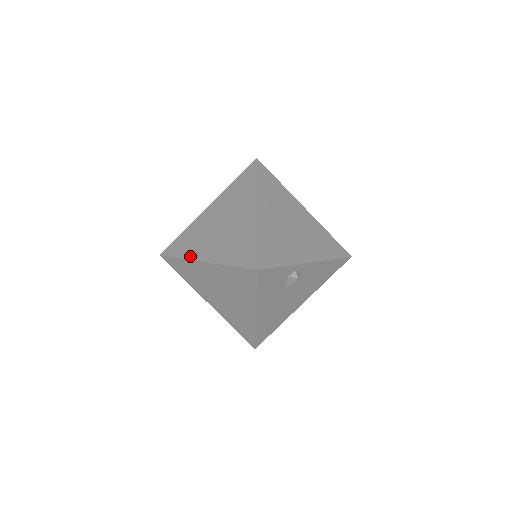
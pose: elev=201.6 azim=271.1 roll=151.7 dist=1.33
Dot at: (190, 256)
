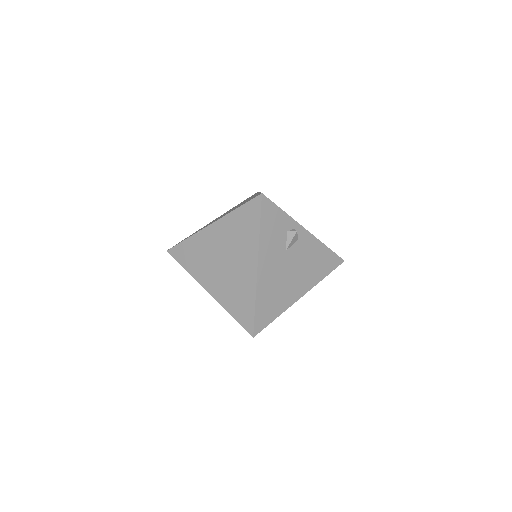
Dot at: occluded
